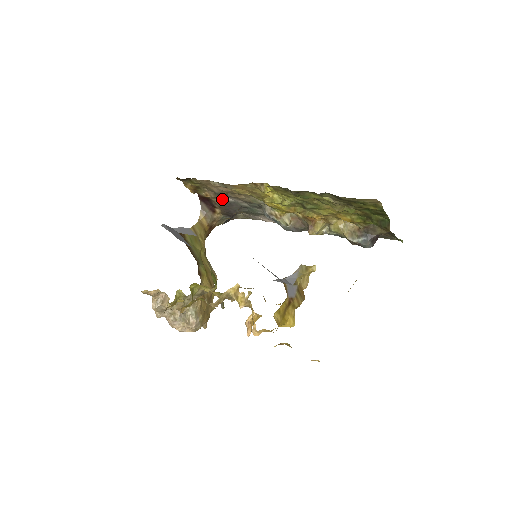
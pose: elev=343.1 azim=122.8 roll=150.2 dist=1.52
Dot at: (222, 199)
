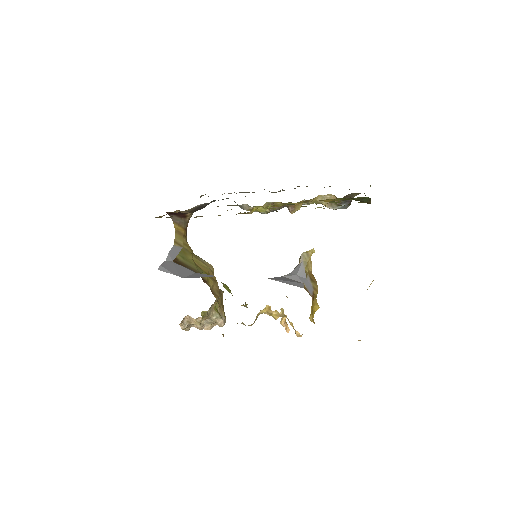
Dot at: (192, 208)
